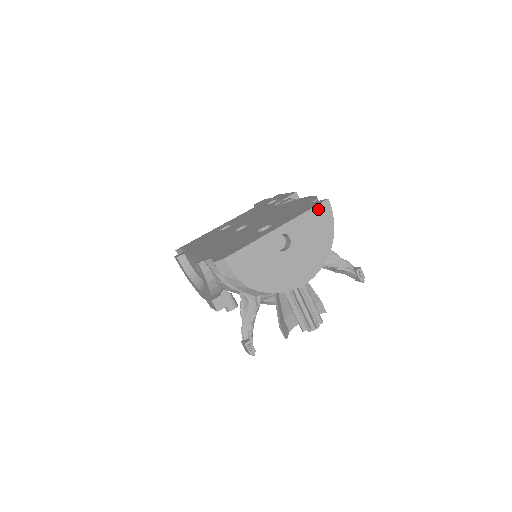
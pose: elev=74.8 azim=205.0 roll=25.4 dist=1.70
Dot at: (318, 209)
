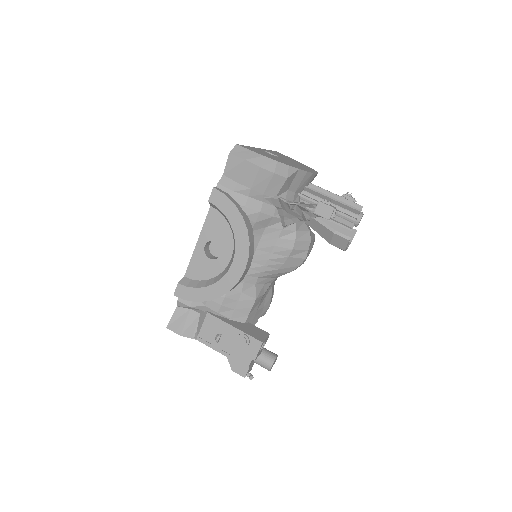
Dot at: occluded
